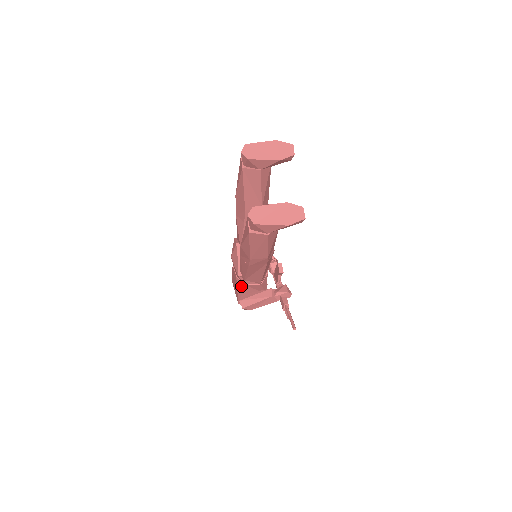
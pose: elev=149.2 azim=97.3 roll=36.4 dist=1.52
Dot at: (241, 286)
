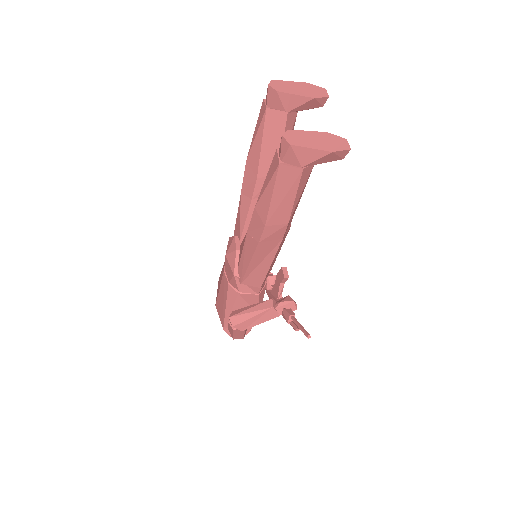
Dot at: (233, 297)
